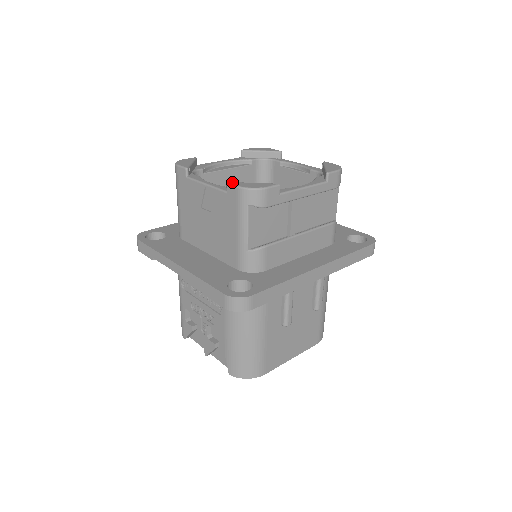
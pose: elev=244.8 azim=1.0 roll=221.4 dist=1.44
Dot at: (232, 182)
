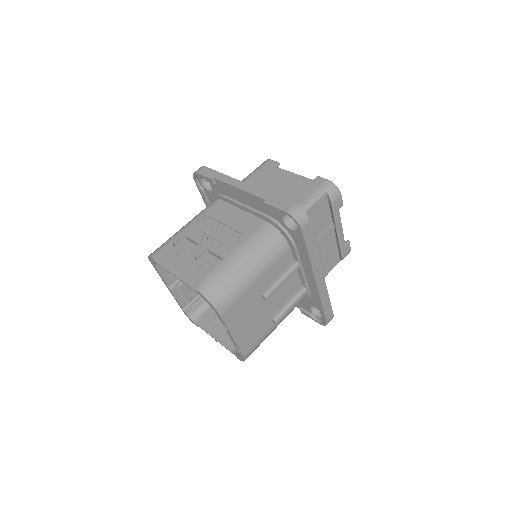
Dot at: (321, 178)
